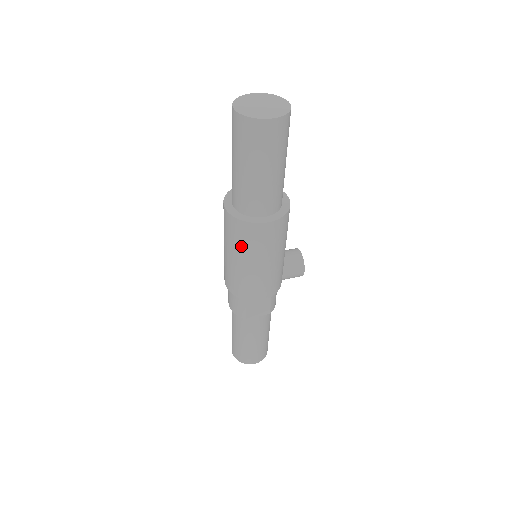
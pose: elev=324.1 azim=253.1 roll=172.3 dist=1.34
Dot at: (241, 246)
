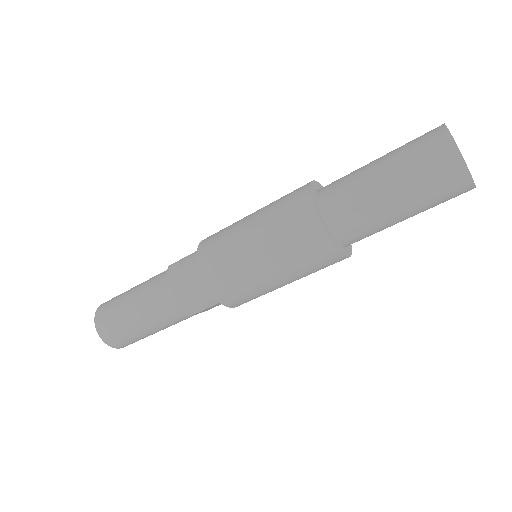
Dot at: (299, 265)
